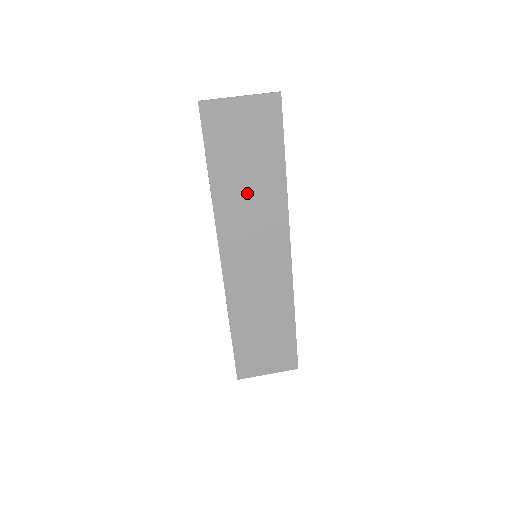
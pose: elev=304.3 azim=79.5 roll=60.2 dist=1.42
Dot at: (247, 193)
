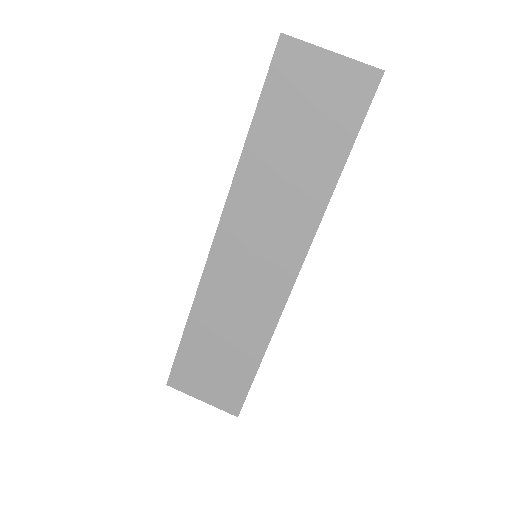
Dot at: (283, 175)
